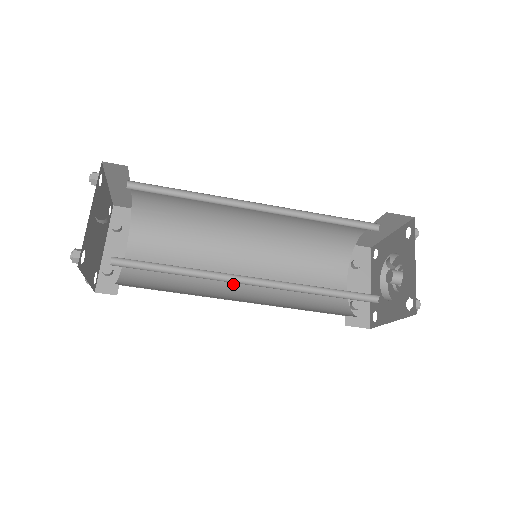
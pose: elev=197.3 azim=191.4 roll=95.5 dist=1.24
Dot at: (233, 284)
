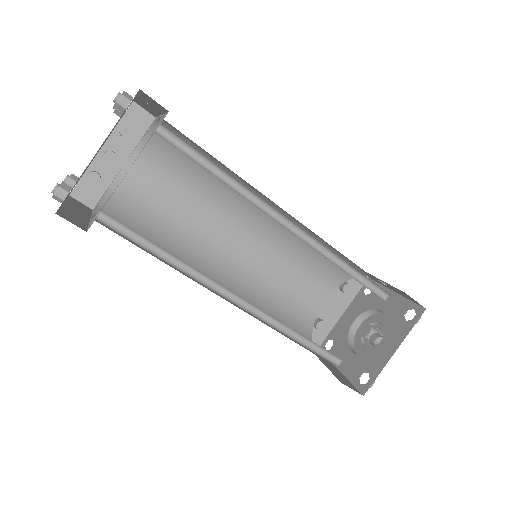
Dot at: (219, 256)
